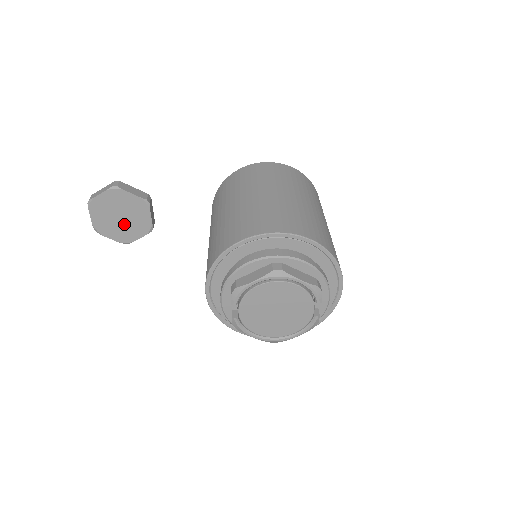
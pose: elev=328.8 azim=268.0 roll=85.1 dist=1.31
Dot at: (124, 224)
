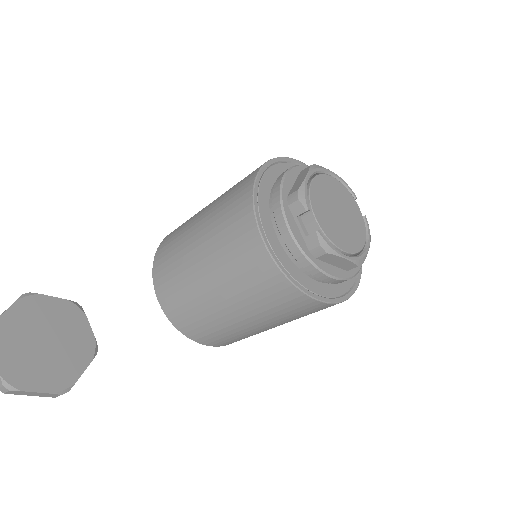
Dot at: (54, 354)
